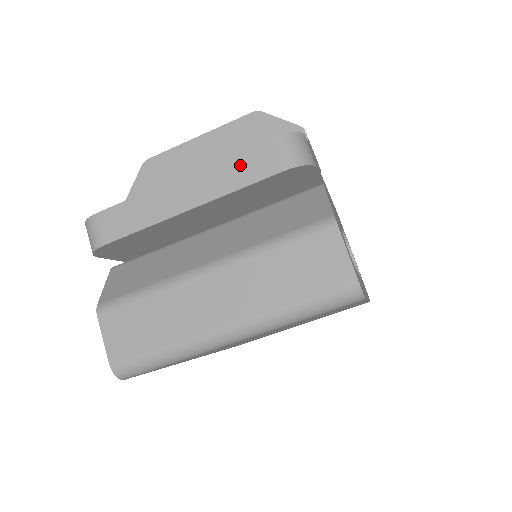
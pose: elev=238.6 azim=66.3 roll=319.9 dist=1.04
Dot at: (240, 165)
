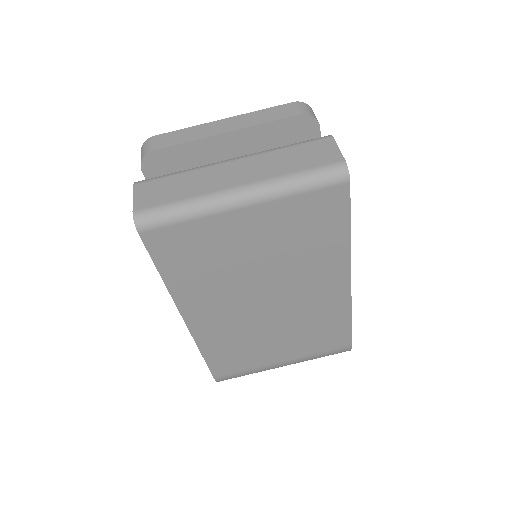
Dot at: (268, 113)
